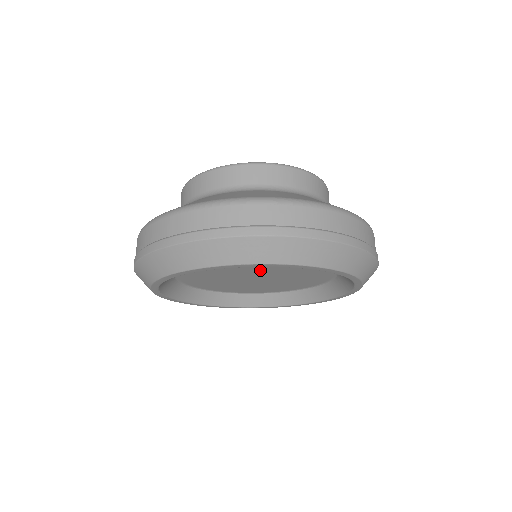
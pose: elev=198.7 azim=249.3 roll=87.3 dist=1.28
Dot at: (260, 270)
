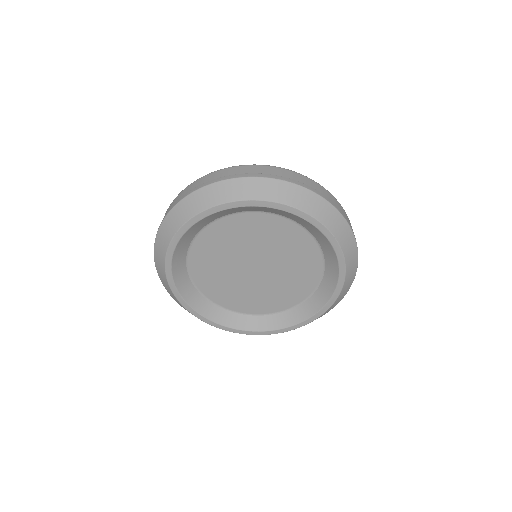
Dot at: (269, 253)
